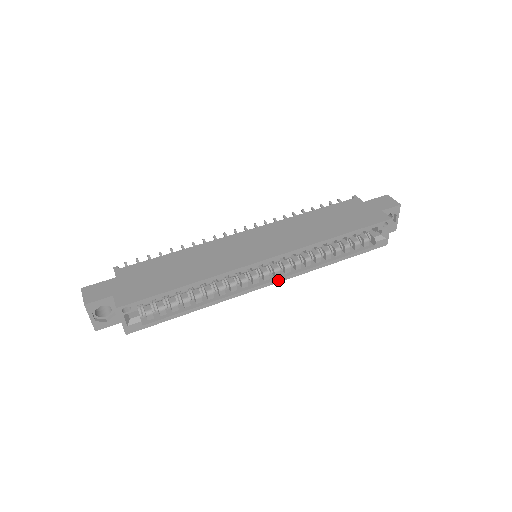
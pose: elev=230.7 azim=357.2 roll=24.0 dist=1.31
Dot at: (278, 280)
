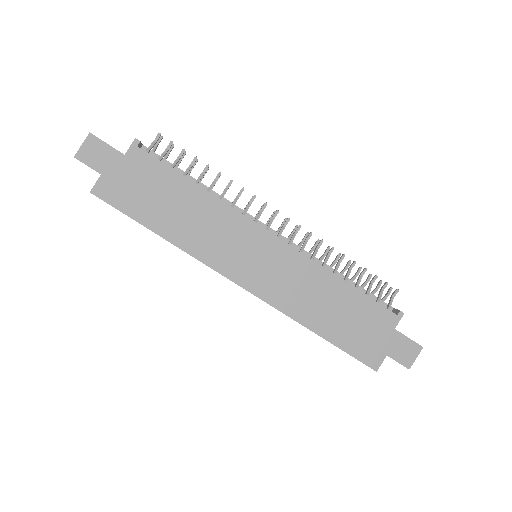
Dot at: occluded
